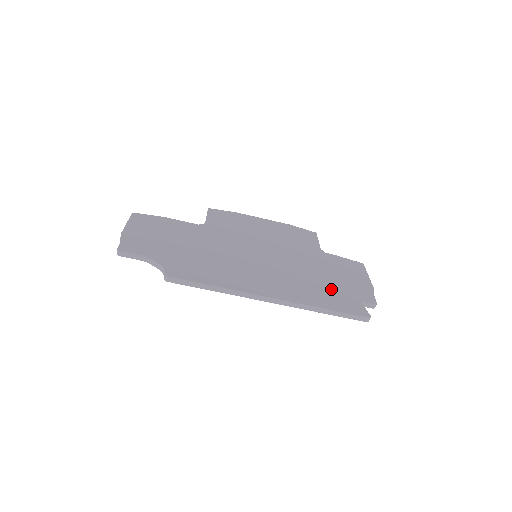
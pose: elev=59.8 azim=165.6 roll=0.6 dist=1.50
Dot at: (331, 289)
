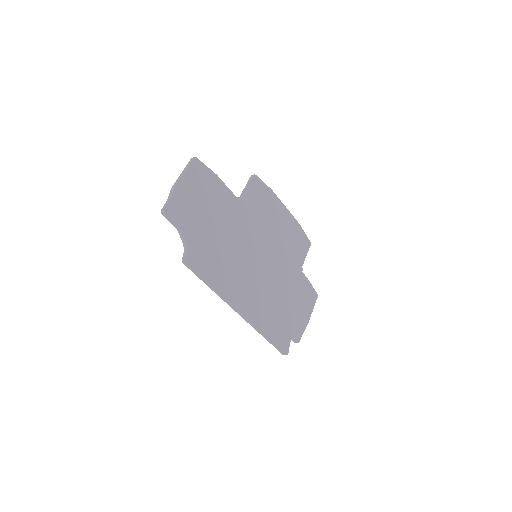
Dot at: (282, 317)
